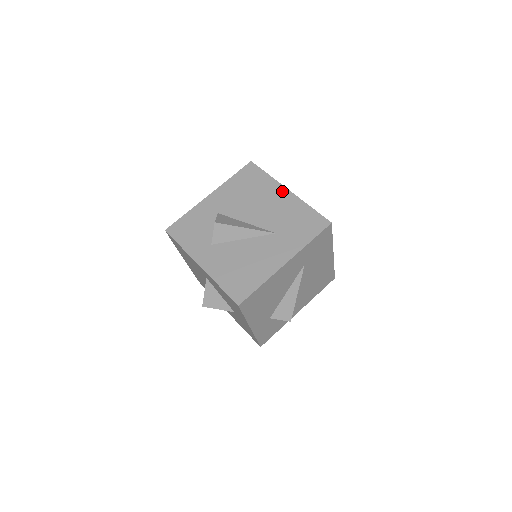
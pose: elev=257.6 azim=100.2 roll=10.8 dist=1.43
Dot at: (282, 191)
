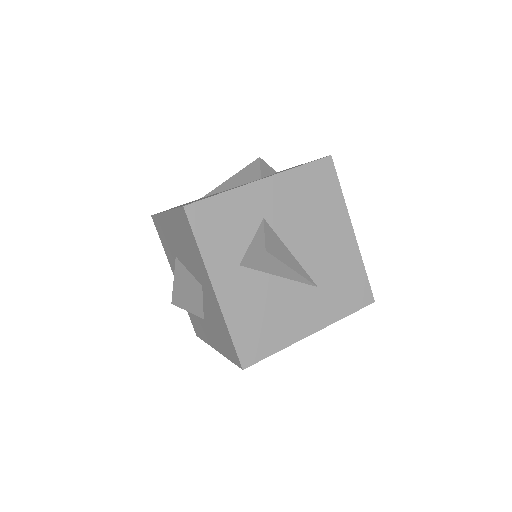
Dot at: (347, 228)
